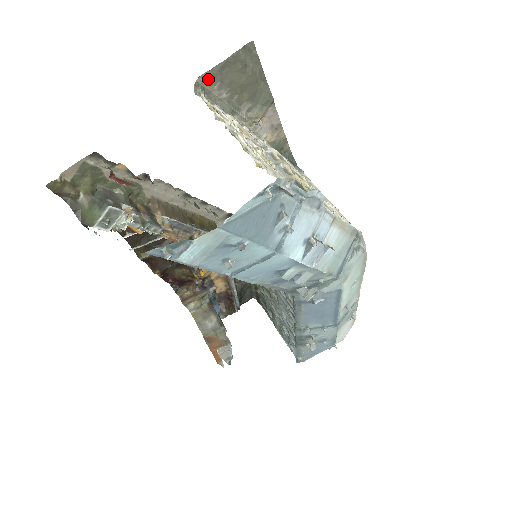
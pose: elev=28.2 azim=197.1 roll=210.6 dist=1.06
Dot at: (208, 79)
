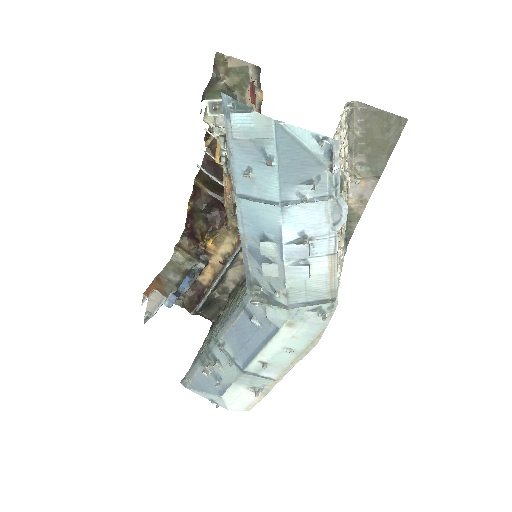
Dot at: (361, 109)
